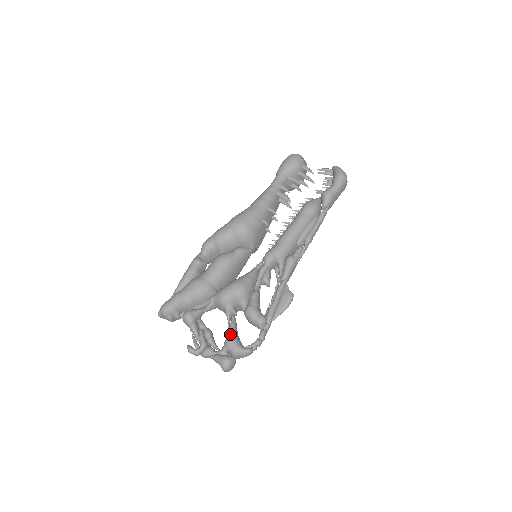
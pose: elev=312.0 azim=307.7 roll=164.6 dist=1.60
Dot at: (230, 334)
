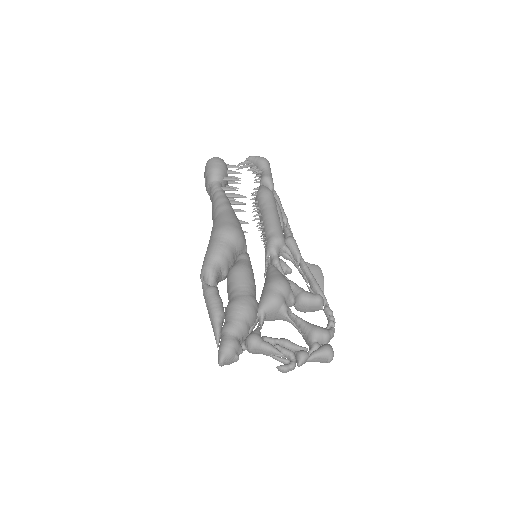
Dot at: (309, 326)
